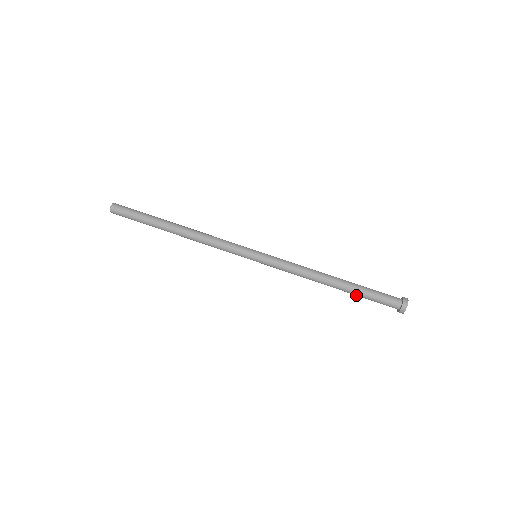
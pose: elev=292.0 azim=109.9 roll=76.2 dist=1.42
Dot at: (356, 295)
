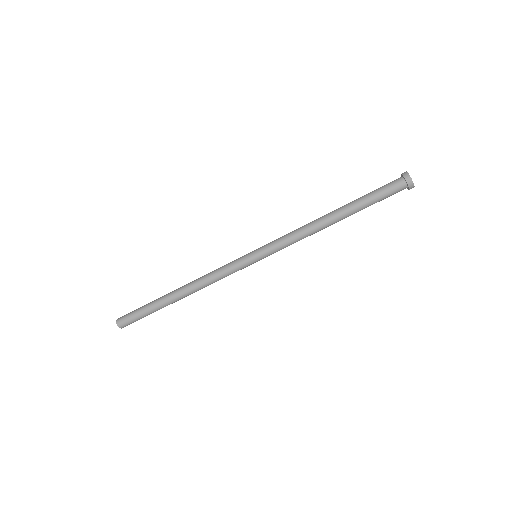
Dot at: occluded
